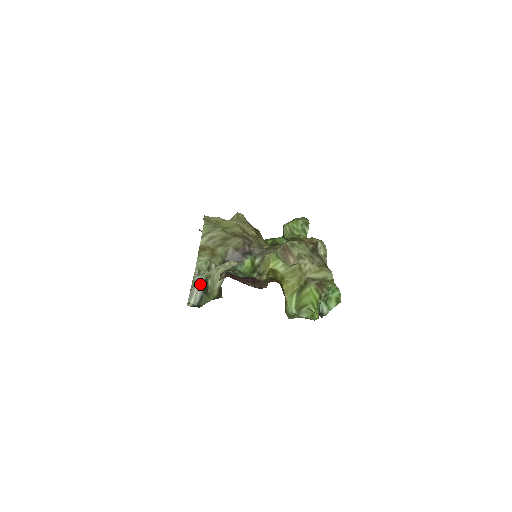
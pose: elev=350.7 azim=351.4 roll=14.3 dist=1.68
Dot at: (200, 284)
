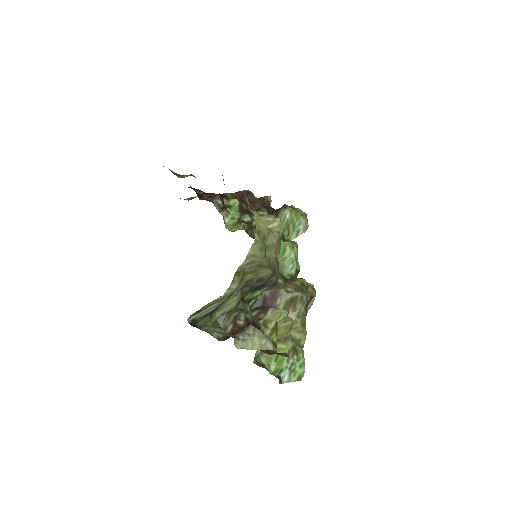
Dot at: (213, 308)
